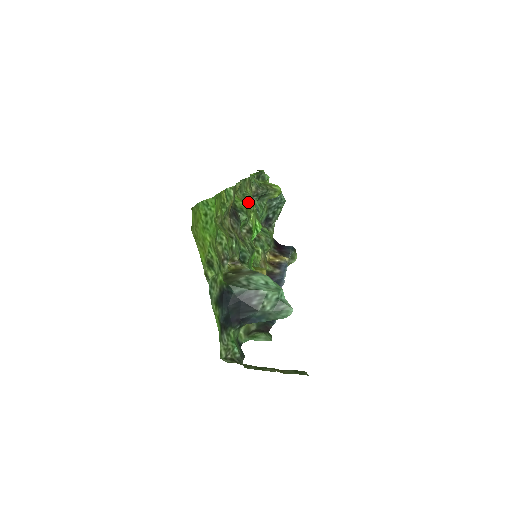
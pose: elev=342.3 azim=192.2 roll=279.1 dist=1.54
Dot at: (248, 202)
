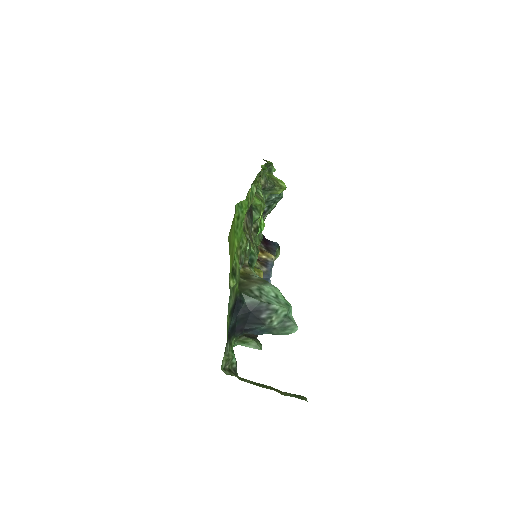
Dot at: (260, 199)
